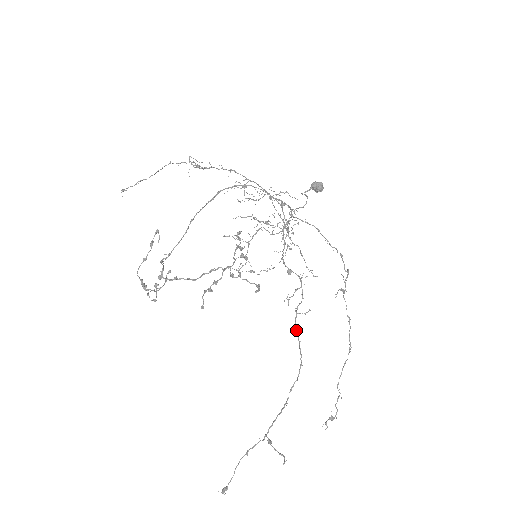
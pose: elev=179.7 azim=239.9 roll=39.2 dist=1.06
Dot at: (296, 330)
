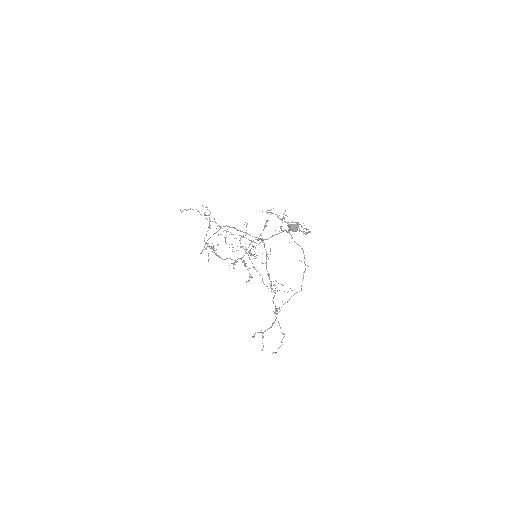
Dot at: (273, 303)
